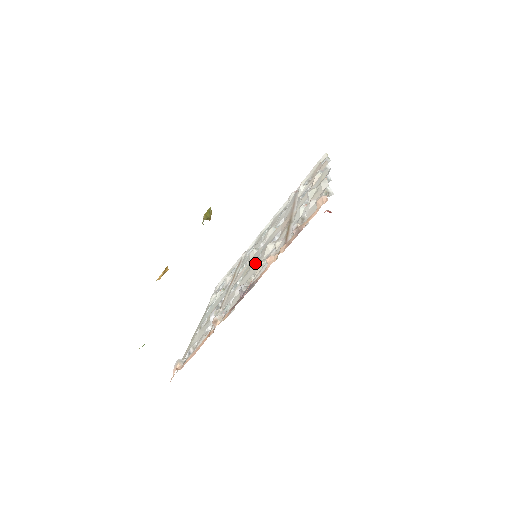
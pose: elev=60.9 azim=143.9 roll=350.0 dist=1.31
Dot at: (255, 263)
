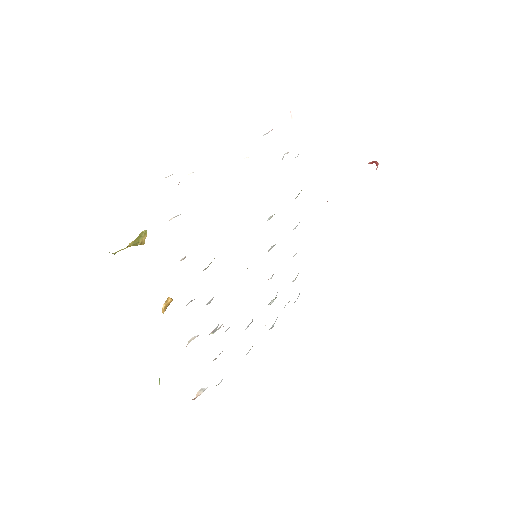
Dot at: occluded
